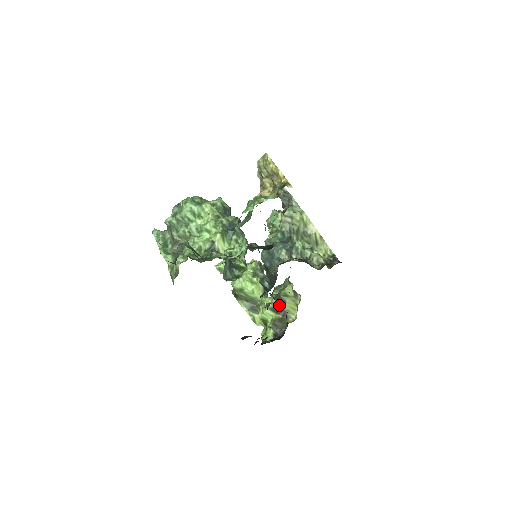
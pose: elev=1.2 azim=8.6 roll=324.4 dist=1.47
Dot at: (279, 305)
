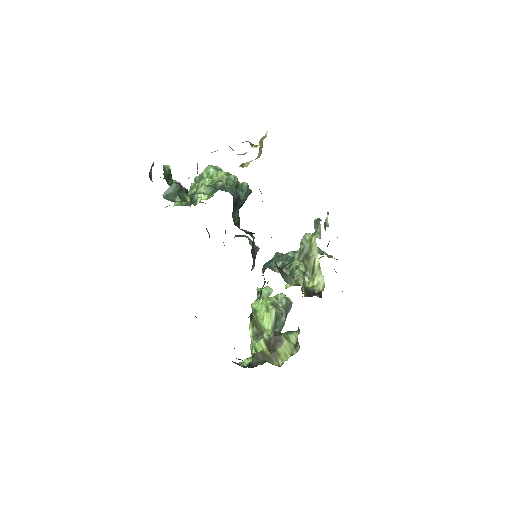
Dot at: (274, 342)
